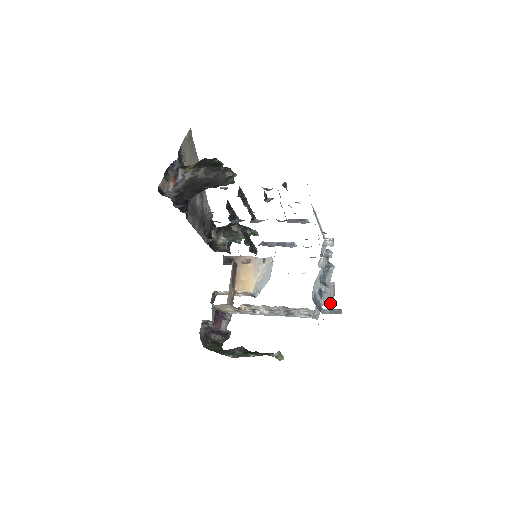
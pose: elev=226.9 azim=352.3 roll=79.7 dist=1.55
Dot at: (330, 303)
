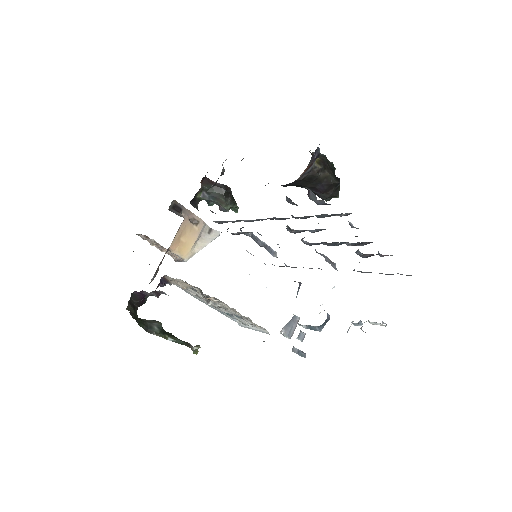
Dot at: (289, 336)
